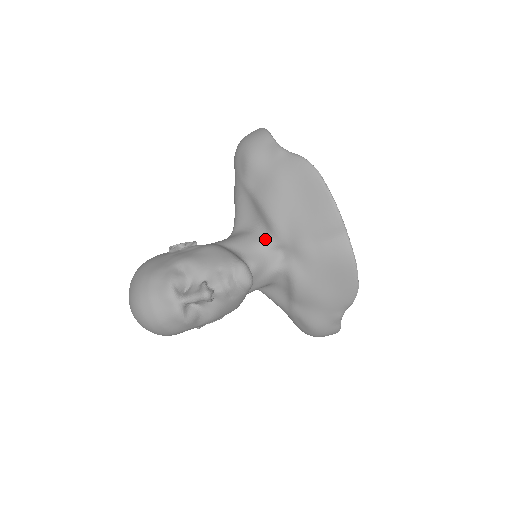
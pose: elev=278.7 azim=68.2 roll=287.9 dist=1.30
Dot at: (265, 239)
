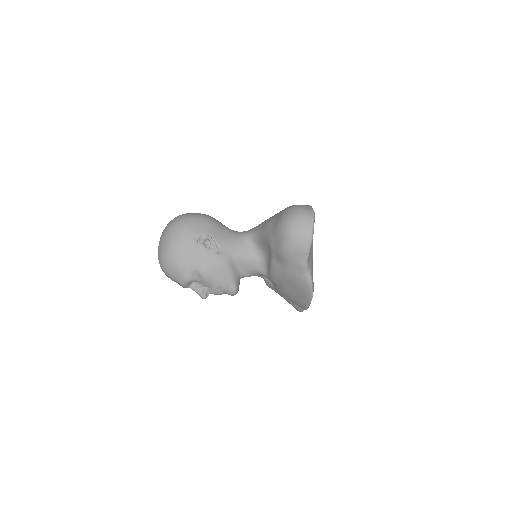
Dot at: (263, 271)
